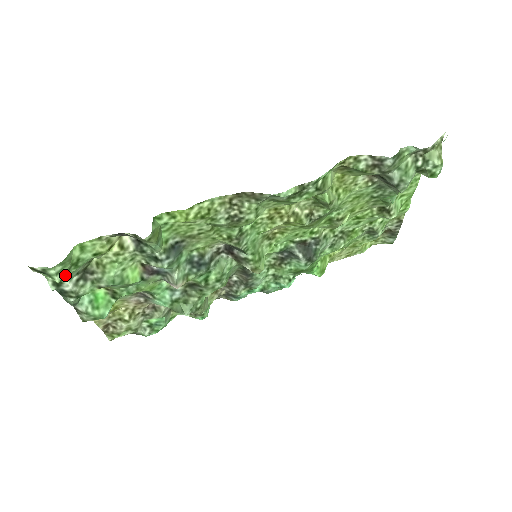
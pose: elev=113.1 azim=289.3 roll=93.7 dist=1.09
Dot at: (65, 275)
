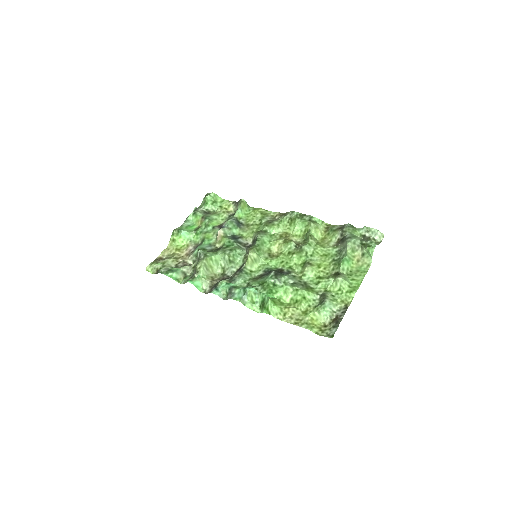
Dot at: (209, 200)
